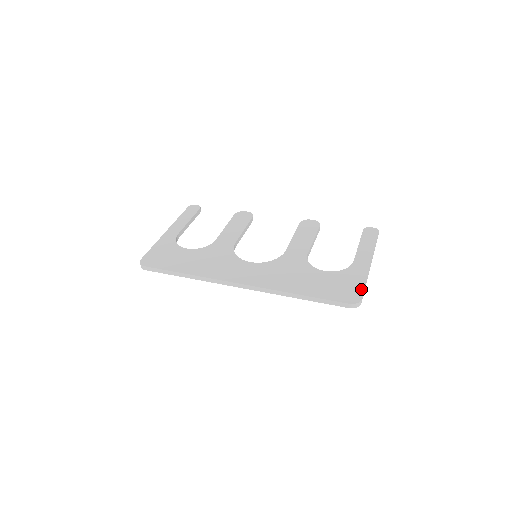
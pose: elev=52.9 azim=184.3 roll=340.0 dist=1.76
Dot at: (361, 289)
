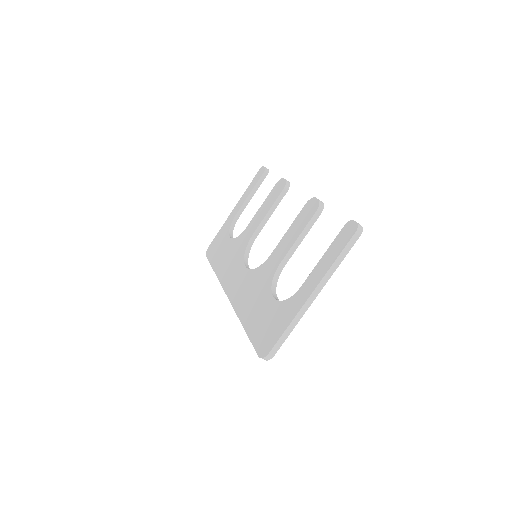
Dot at: (276, 338)
